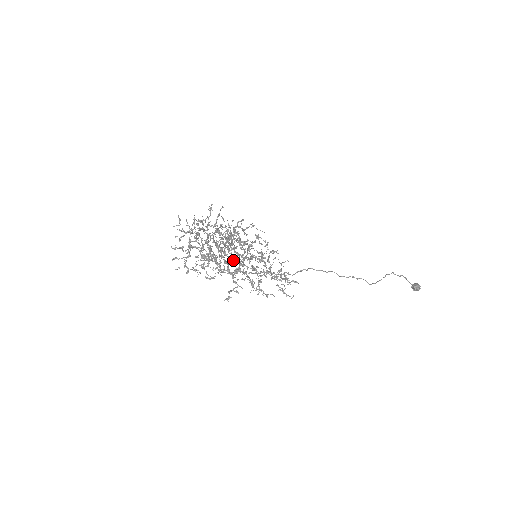
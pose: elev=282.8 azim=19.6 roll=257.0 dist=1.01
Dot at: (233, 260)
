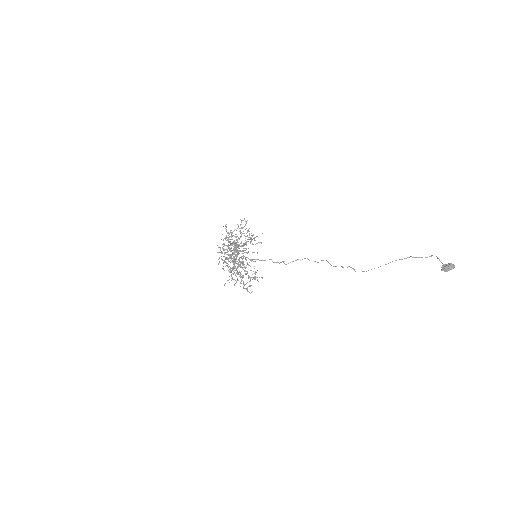
Dot at: (235, 263)
